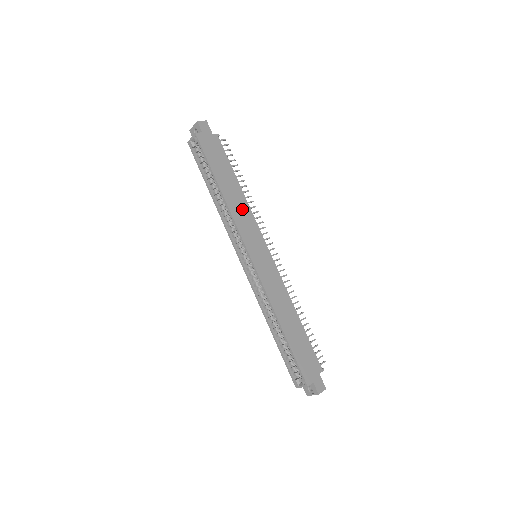
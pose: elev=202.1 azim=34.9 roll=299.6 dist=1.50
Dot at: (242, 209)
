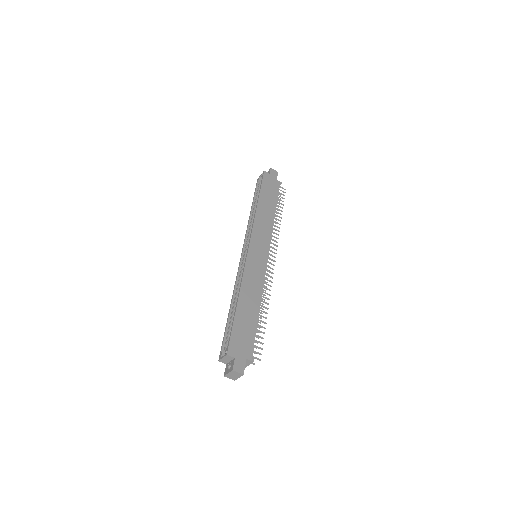
Dot at: (266, 222)
